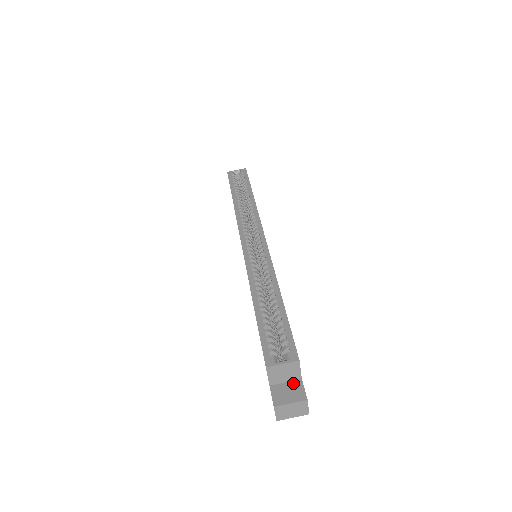
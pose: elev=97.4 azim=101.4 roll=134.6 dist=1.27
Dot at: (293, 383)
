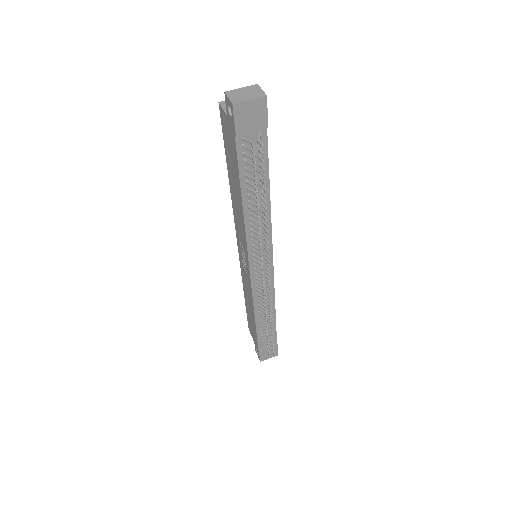
Dot at: occluded
